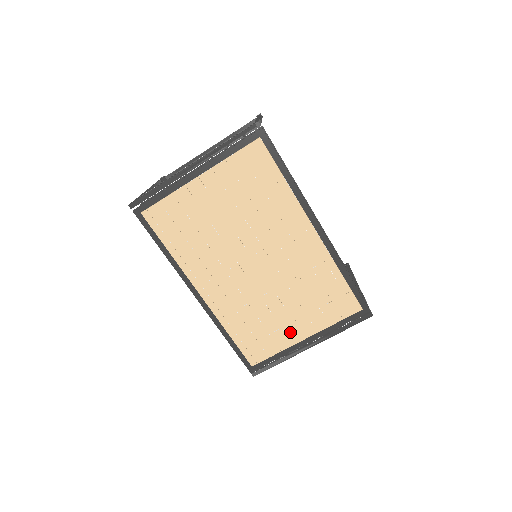
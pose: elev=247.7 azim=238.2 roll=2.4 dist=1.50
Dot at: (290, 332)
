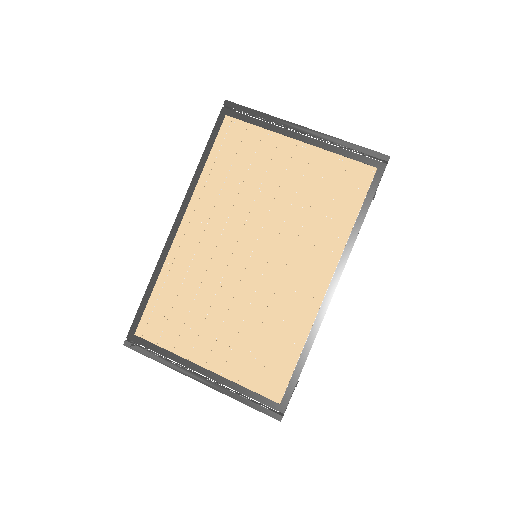
Dot at: (201, 345)
